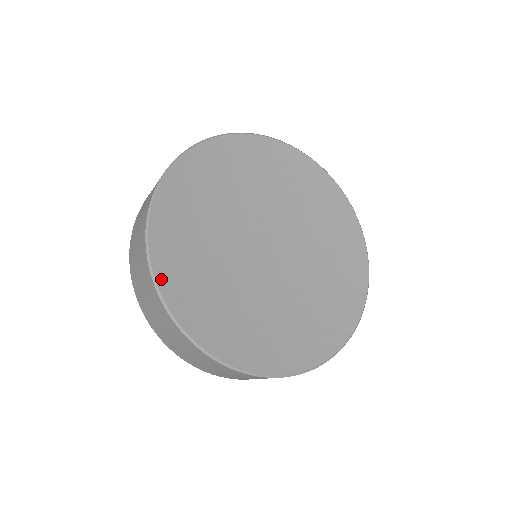
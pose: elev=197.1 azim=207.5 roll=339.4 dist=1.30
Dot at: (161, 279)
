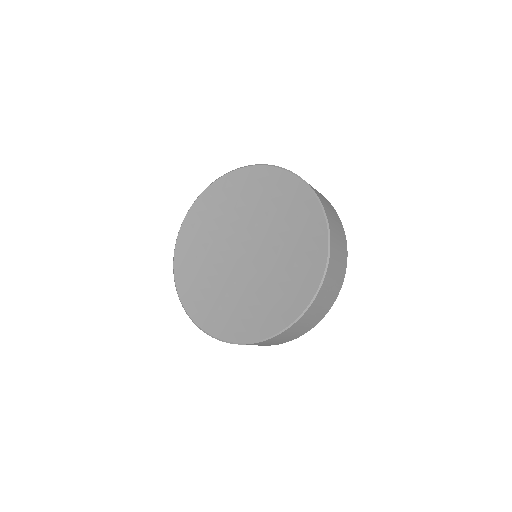
Dot at: (185, 303)
